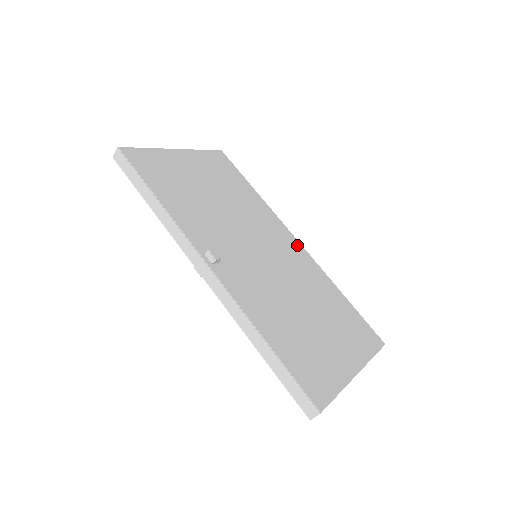
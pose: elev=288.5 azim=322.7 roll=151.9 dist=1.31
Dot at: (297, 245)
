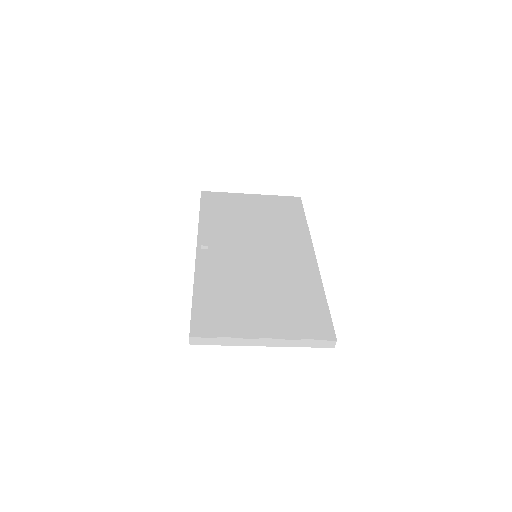
Dot at: (310, 257)
